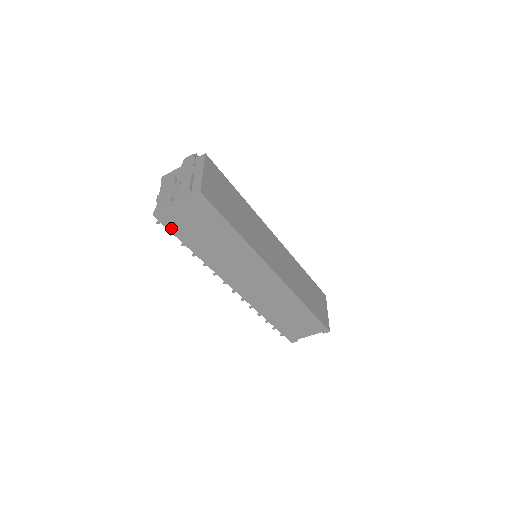
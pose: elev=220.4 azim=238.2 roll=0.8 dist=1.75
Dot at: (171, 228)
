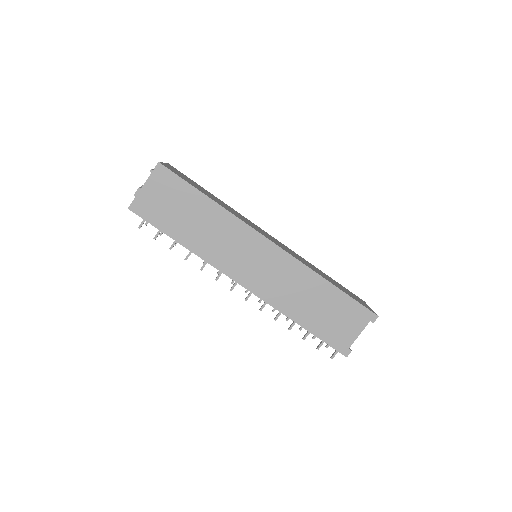
Dot at: (149, 218)
